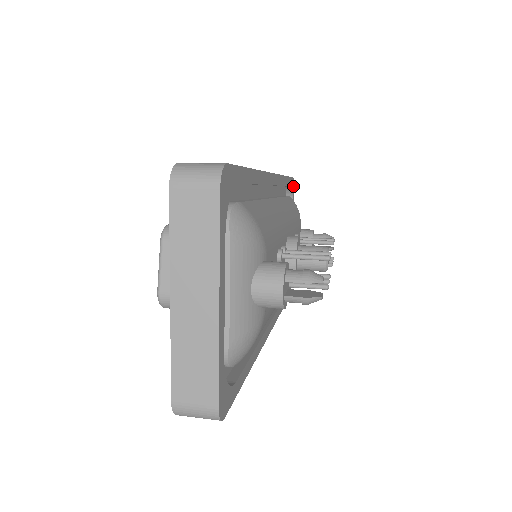
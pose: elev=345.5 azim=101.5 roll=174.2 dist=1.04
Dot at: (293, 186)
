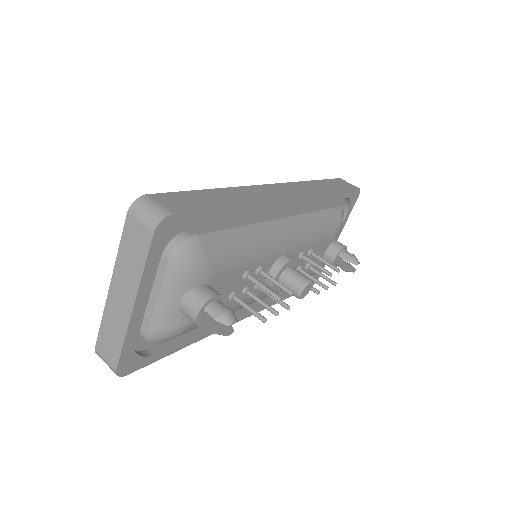
Dot at: (355, 195)
